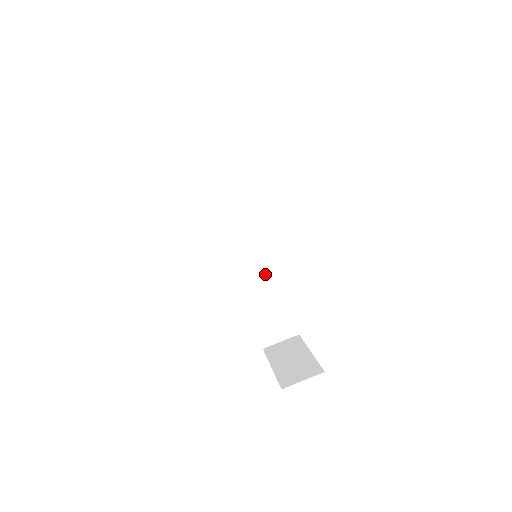
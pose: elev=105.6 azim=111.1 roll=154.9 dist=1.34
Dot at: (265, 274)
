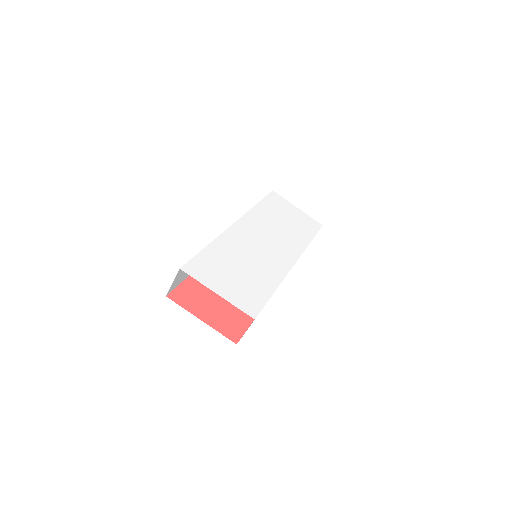
Dot at: occluded
